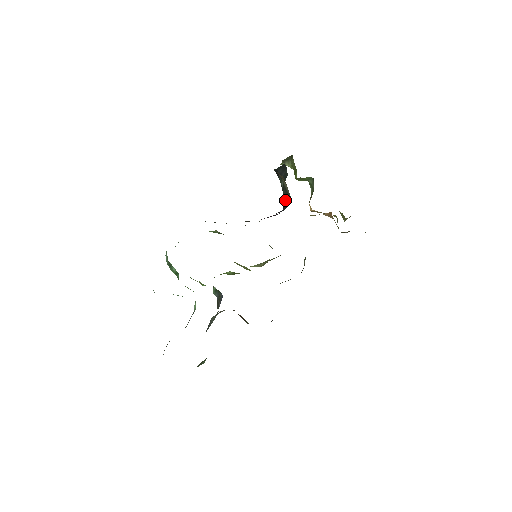
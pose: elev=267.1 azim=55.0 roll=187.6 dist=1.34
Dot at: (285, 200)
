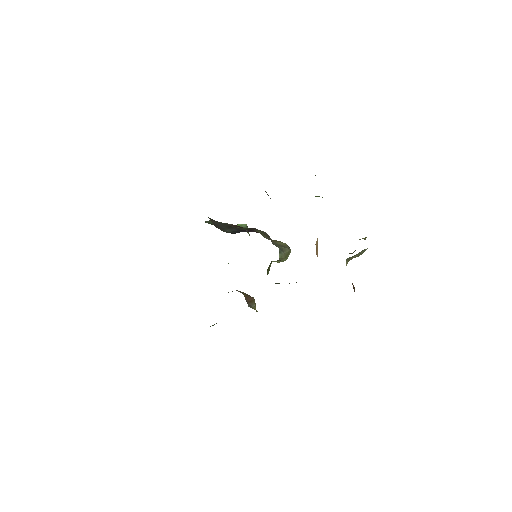
Dot at: occluded
